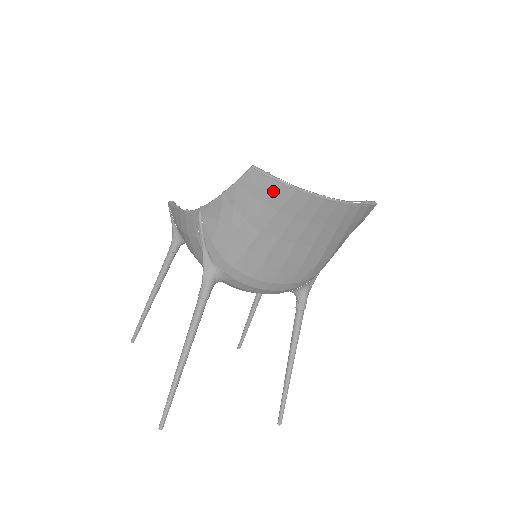
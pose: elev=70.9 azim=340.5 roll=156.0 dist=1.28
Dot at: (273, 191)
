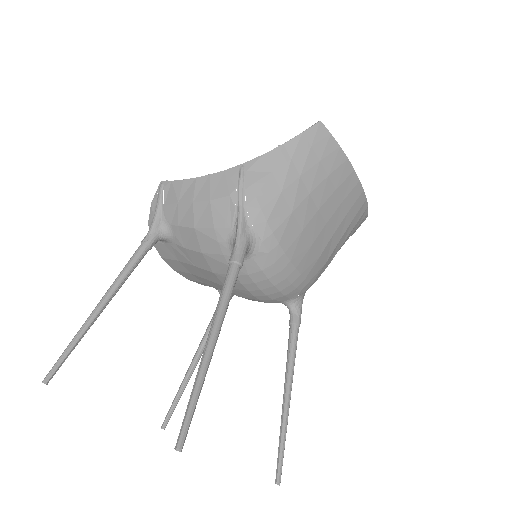
Dot at: (331, 151)
